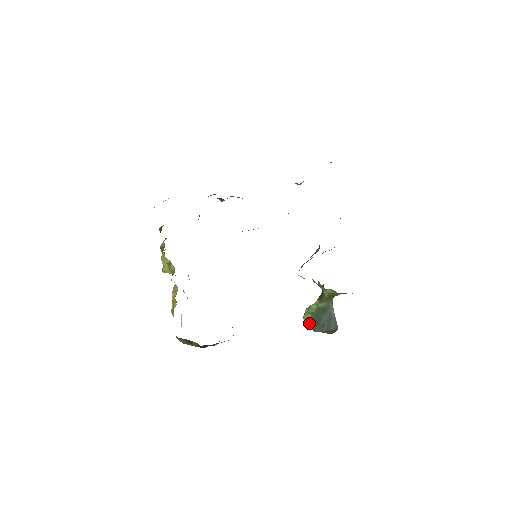
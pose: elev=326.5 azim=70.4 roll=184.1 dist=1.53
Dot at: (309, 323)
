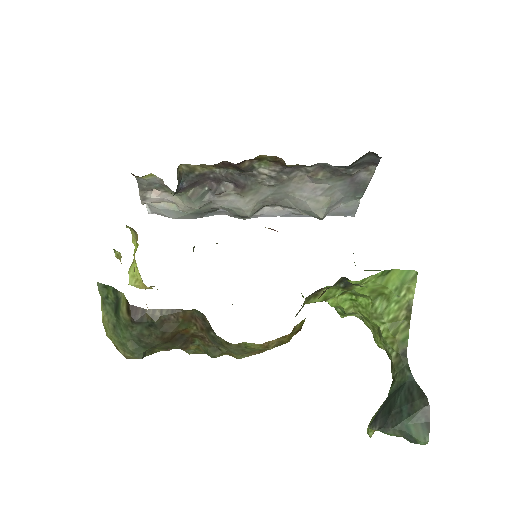
Dot at: (374, 422)
